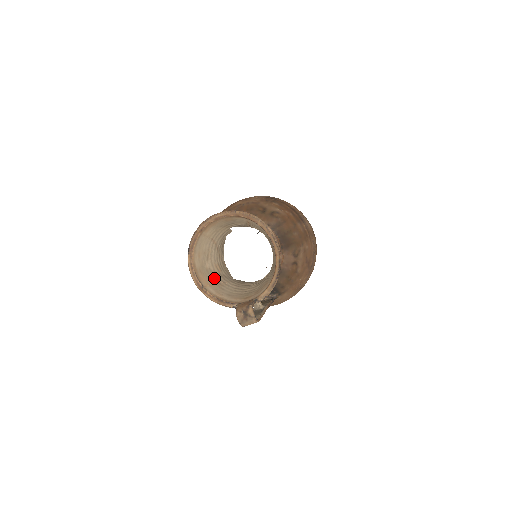
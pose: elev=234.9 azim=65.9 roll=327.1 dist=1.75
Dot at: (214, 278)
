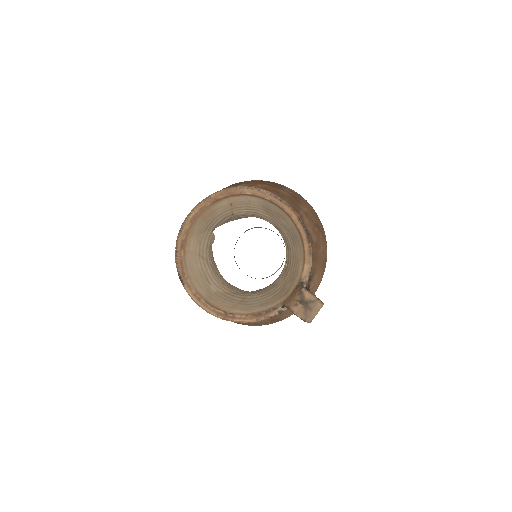
Dot at: (230, 299)
